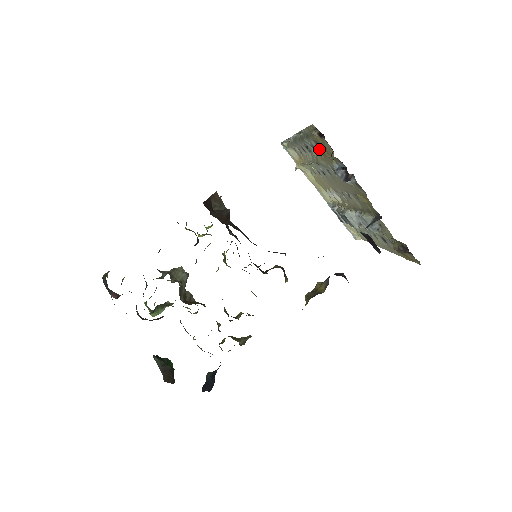
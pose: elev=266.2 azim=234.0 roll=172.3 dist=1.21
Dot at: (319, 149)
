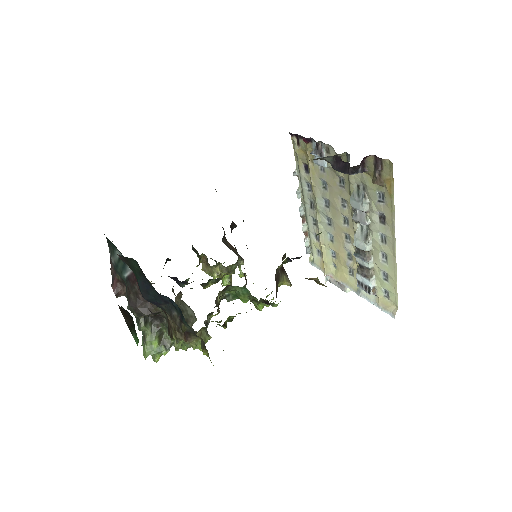
Dot at: (309, 175)
